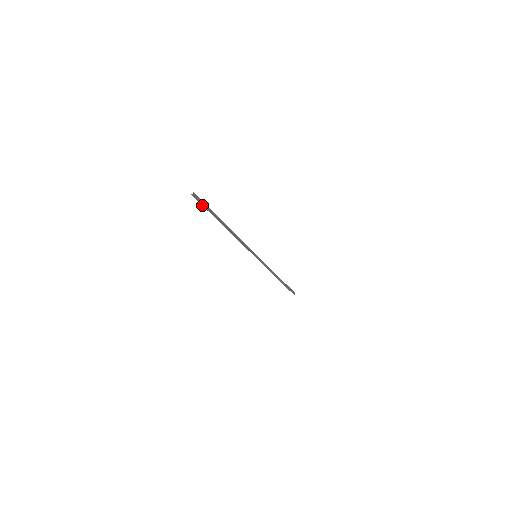
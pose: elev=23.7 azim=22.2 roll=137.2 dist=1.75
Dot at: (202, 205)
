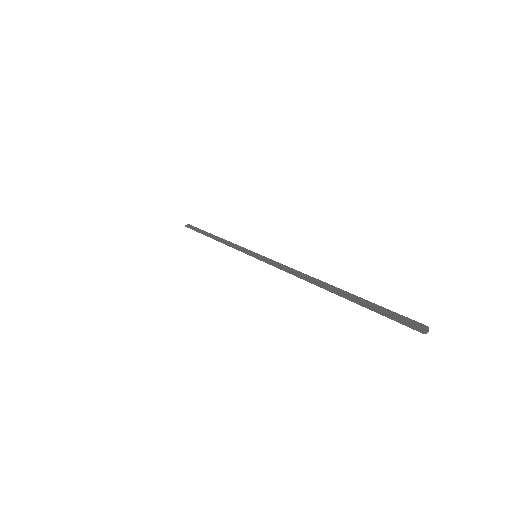
Dot at: (389, 317)
